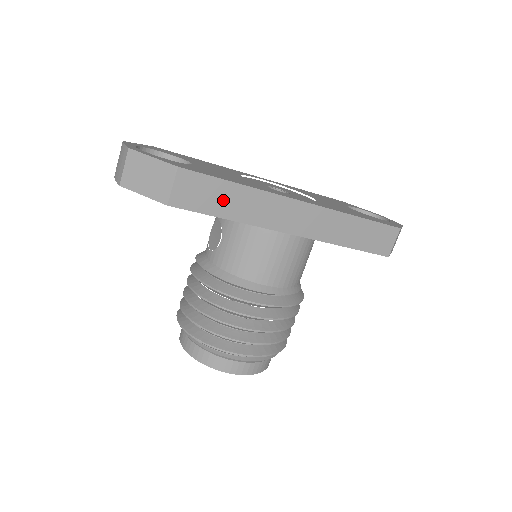
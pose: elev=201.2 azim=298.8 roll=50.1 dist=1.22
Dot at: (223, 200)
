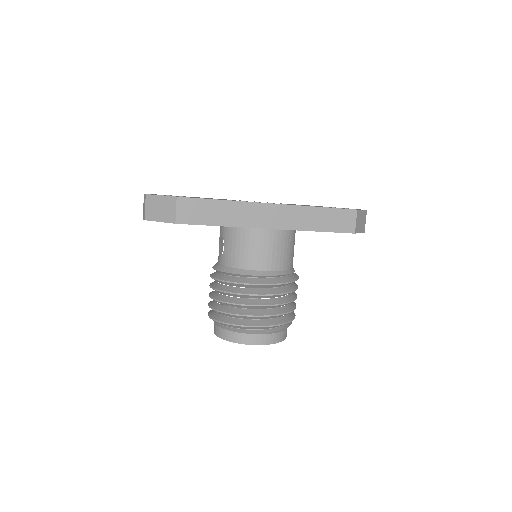
Dot at: (213, 213)
